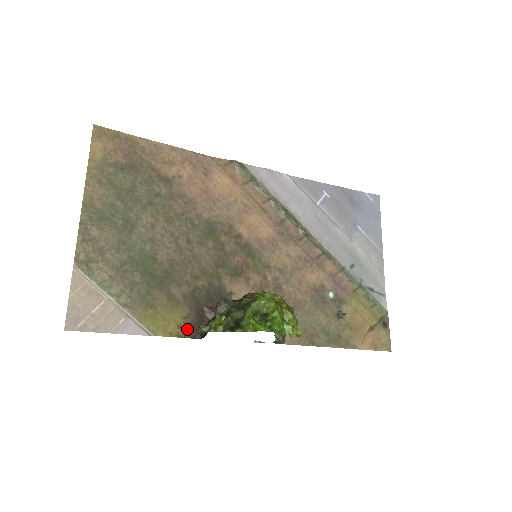
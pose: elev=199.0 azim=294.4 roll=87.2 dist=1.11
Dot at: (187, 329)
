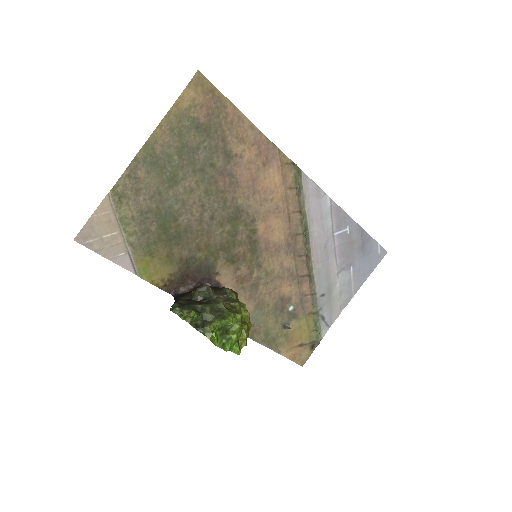
Dot at: (167, 284)
